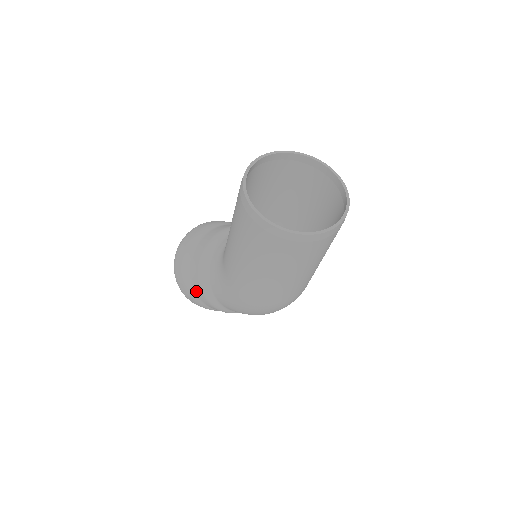
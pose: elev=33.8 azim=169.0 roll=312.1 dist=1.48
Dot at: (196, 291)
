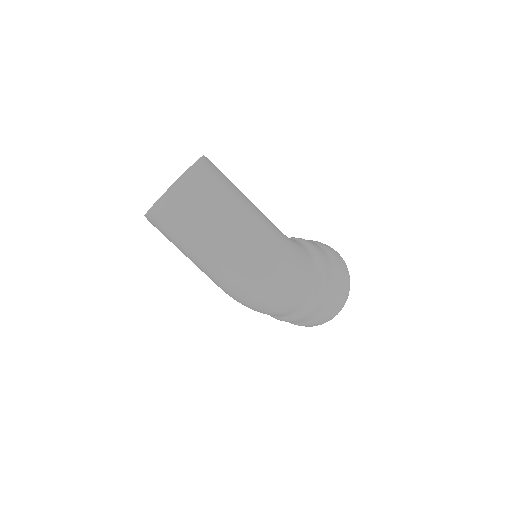
Dot at: occluded
